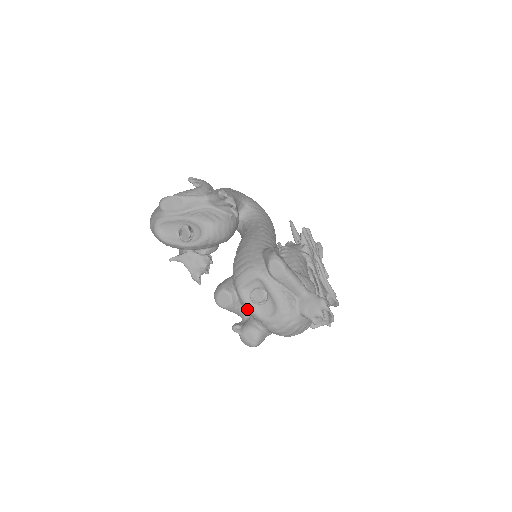
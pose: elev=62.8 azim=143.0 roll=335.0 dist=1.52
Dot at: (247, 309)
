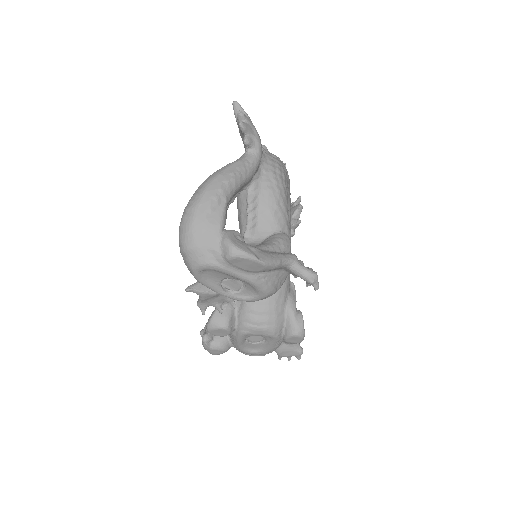
Dot at: (234, 341)
